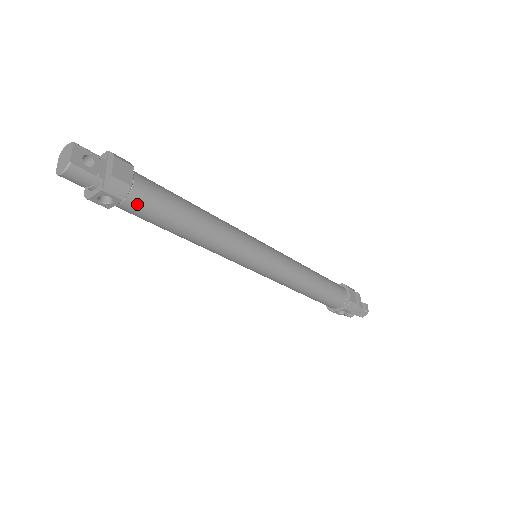
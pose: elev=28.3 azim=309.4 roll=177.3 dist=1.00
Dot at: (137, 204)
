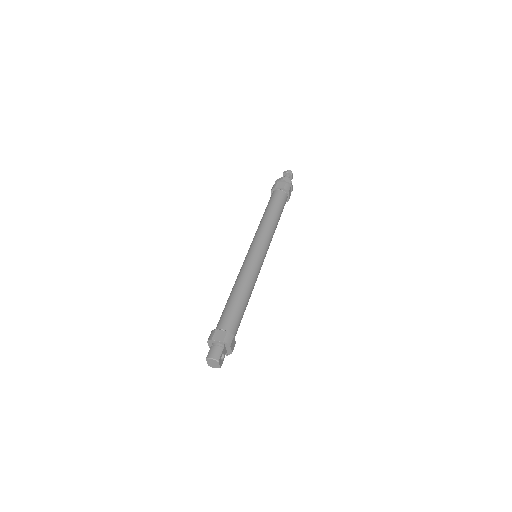
Dot at: occluded
